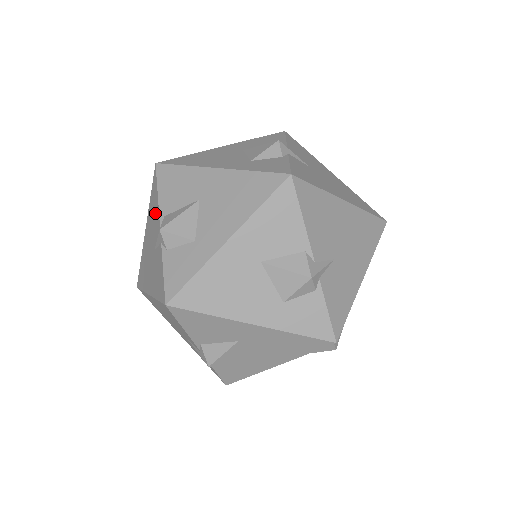
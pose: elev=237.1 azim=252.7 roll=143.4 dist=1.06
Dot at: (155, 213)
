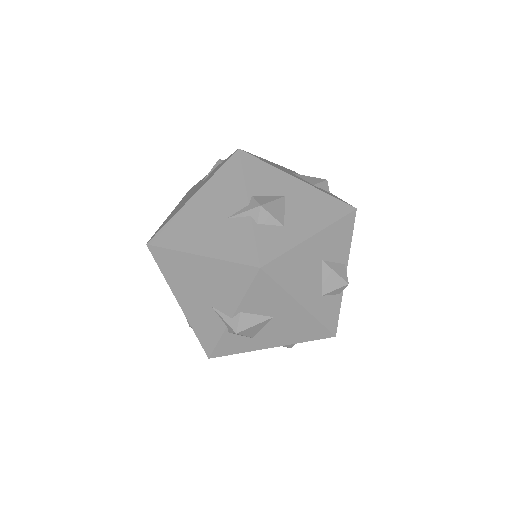
Dot at: (233, 189)
